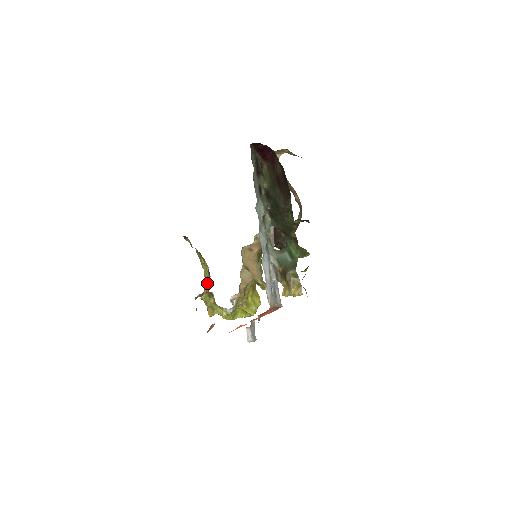
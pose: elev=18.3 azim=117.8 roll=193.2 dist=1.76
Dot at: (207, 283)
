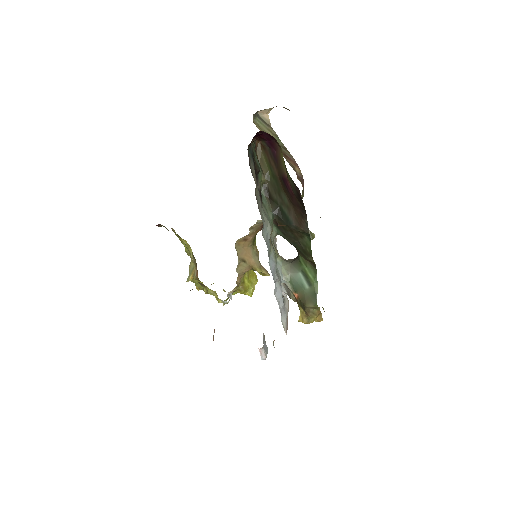
Dot at: (192, 263)
